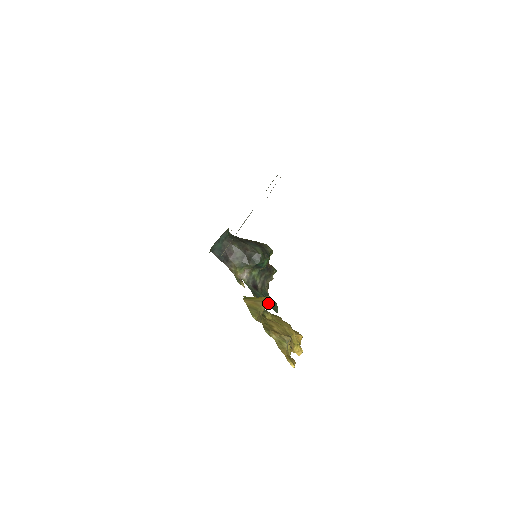
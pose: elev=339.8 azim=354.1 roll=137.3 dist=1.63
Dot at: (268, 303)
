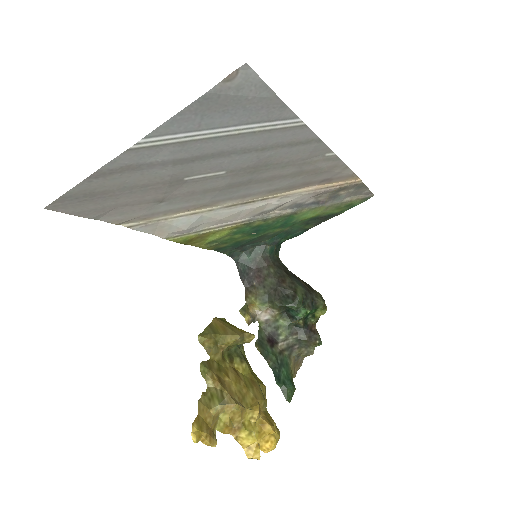
Dot at: (278, 374)
